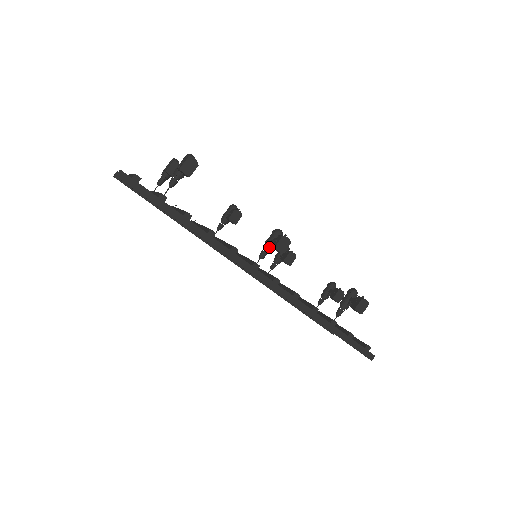
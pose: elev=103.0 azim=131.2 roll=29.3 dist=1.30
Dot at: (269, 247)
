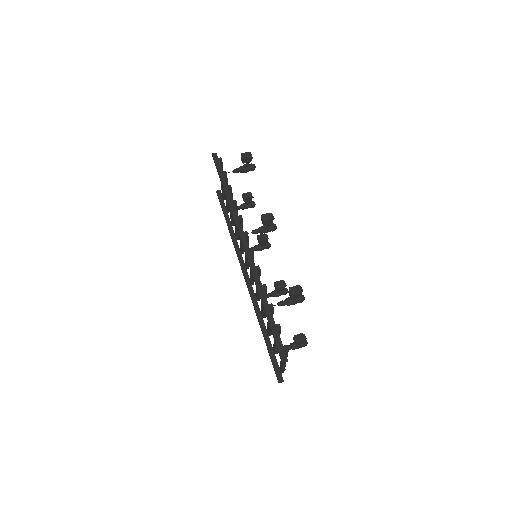
Dot at: (261, 227)
